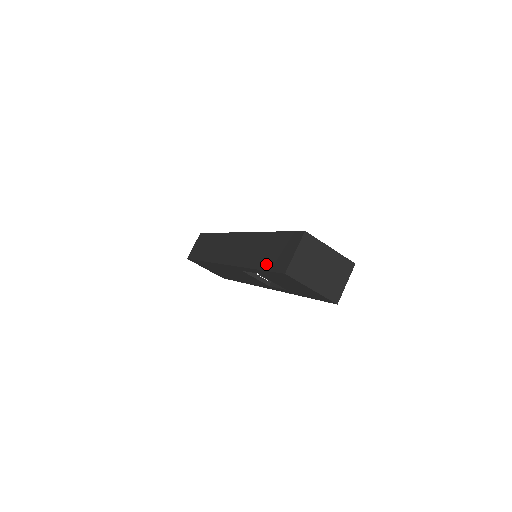
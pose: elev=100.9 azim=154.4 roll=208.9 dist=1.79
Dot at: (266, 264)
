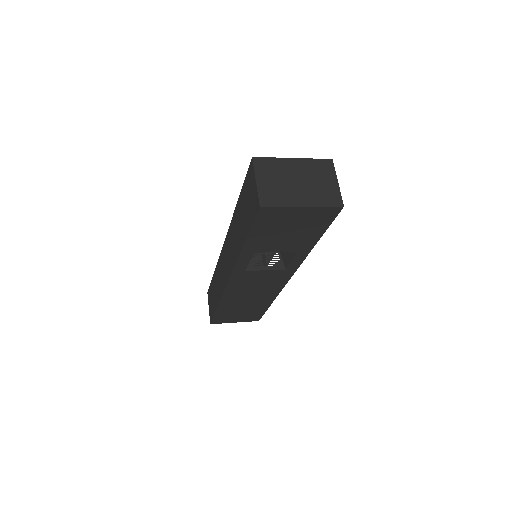
Dot at: (246, 227)
